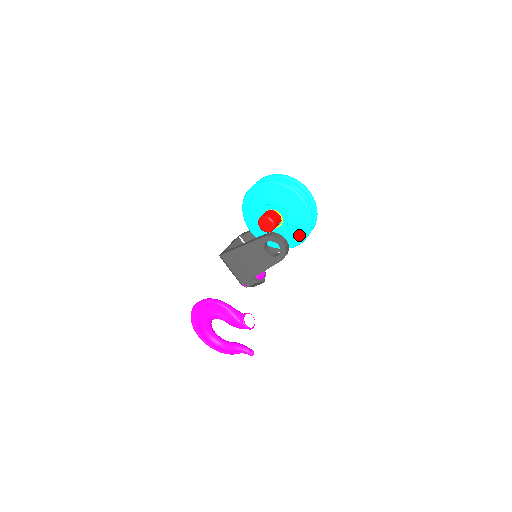
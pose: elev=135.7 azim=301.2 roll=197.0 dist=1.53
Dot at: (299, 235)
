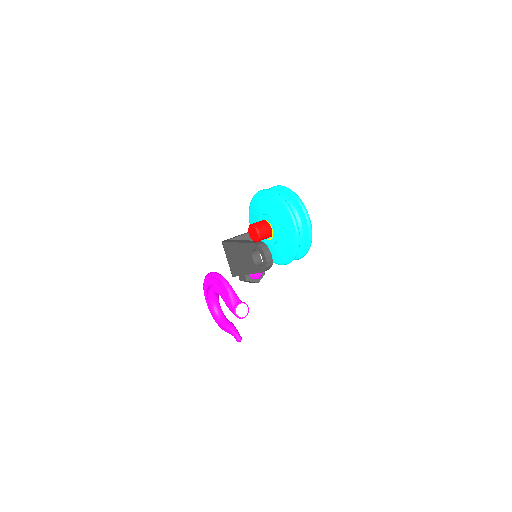
Dot at: (285, 256)
